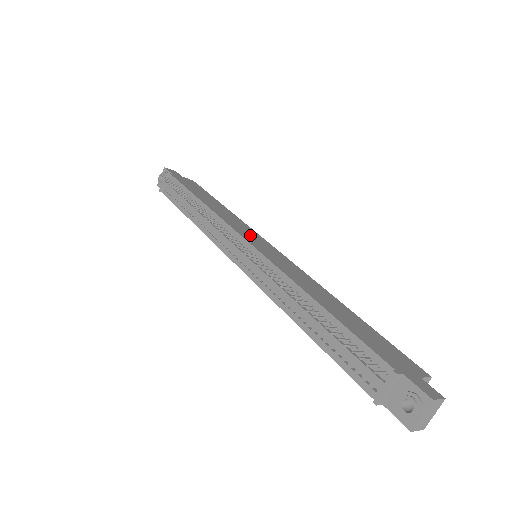
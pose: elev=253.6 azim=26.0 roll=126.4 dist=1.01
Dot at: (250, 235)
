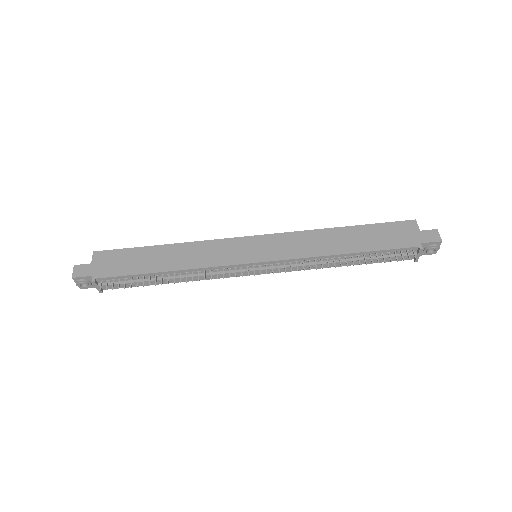
Dot at: (236, 252)
